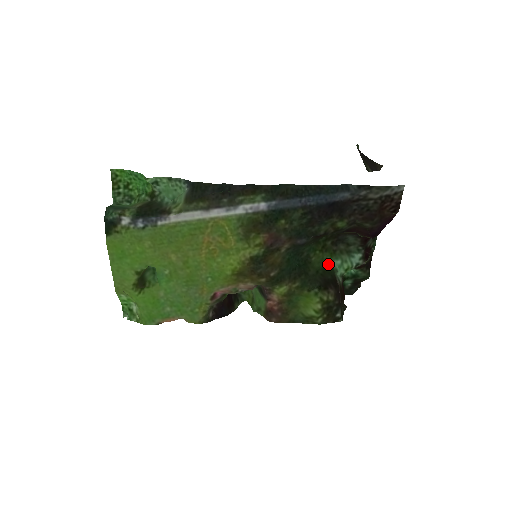
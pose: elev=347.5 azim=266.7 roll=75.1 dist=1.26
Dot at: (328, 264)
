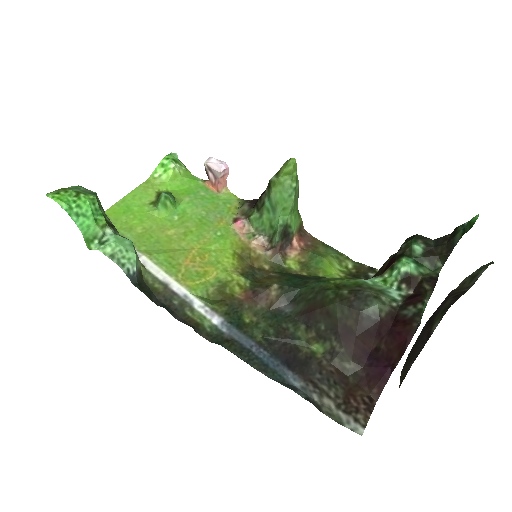
Dot at: (352, 280)
